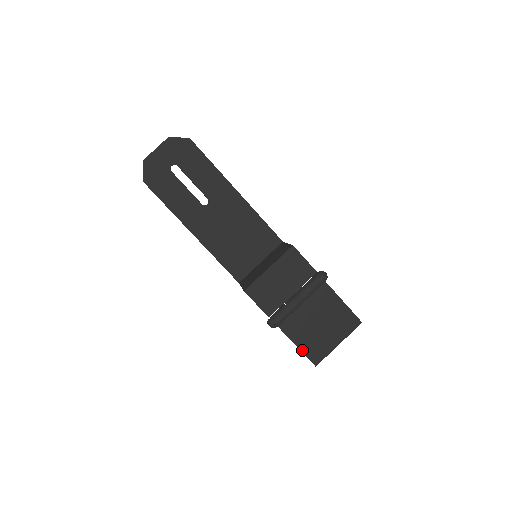
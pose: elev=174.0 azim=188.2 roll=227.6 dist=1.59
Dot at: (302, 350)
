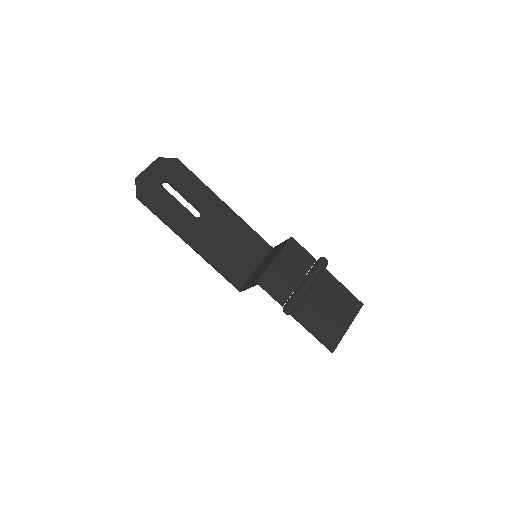
Dot at: (318, 337)
